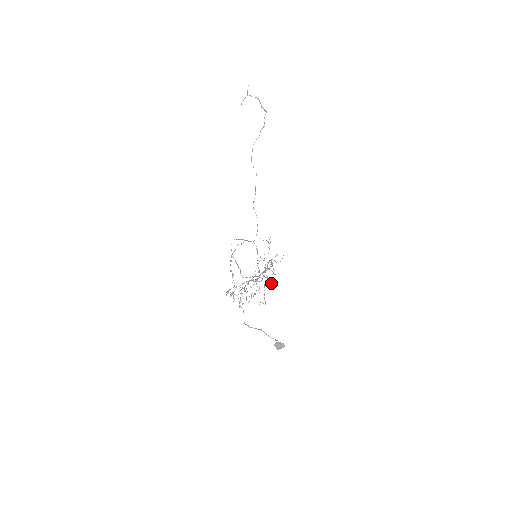
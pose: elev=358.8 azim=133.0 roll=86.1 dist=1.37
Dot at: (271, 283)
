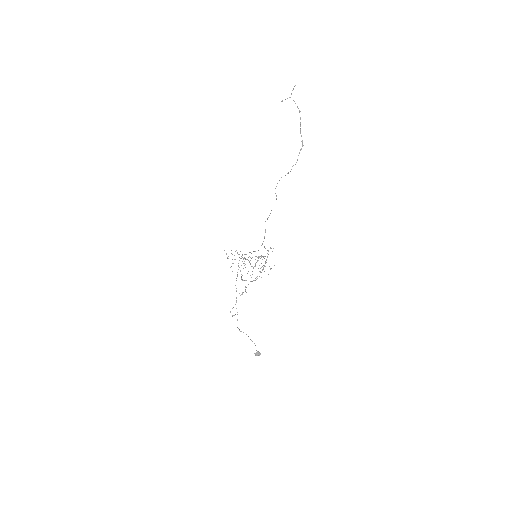
Dot at: occluded
